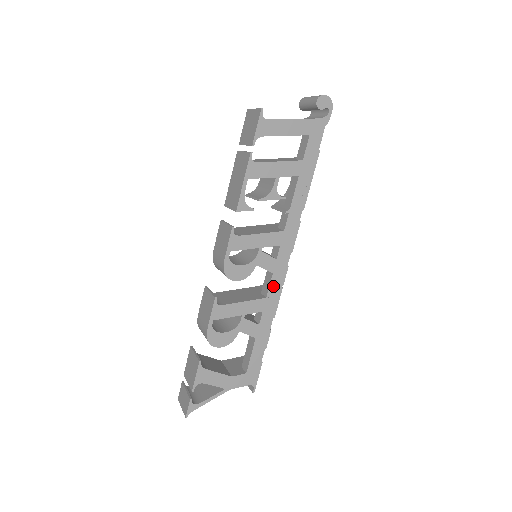
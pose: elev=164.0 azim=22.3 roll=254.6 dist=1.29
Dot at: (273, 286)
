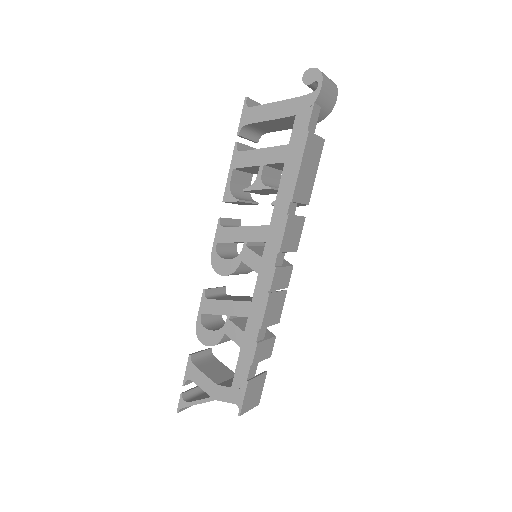
Dot at: (259, 289)
